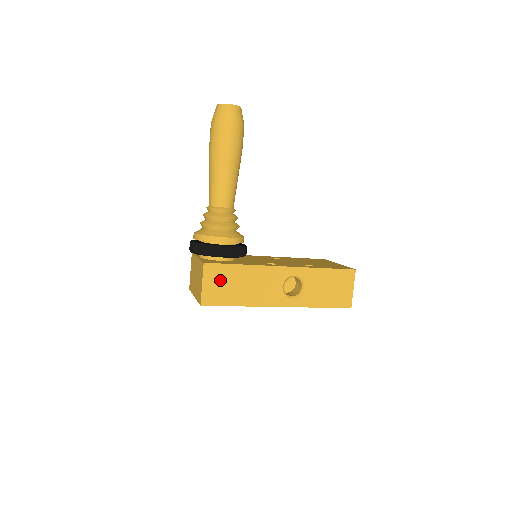
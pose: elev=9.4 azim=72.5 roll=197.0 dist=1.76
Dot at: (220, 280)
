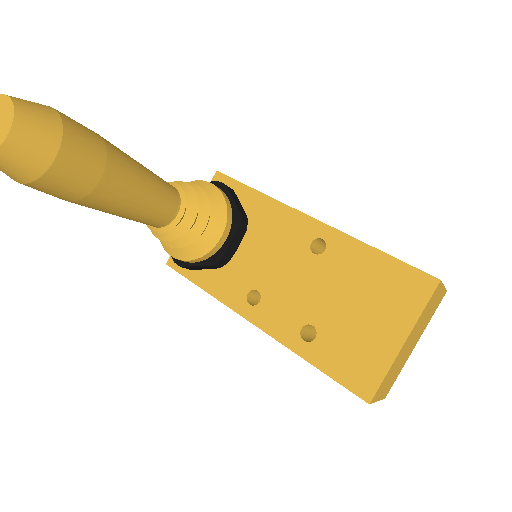
Dot at: occluded
